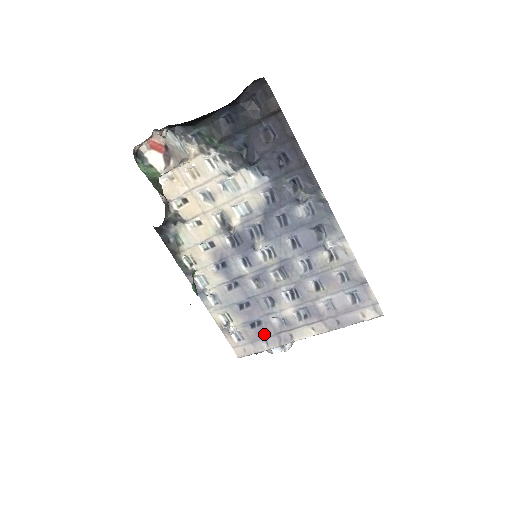
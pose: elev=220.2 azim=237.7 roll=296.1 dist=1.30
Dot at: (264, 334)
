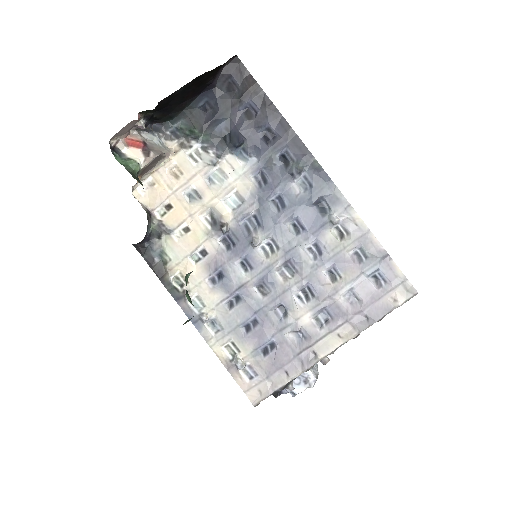
Dot at: (281, 360)
